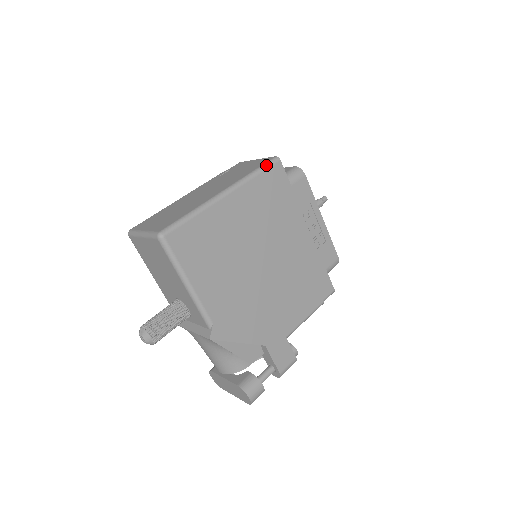
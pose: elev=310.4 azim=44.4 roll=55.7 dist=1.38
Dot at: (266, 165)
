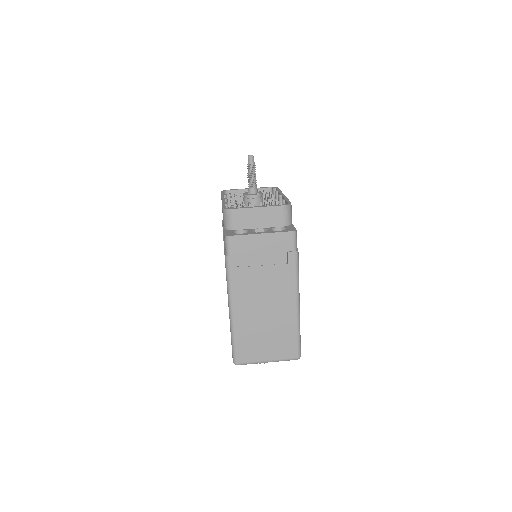
Dot at: (296, 247)
